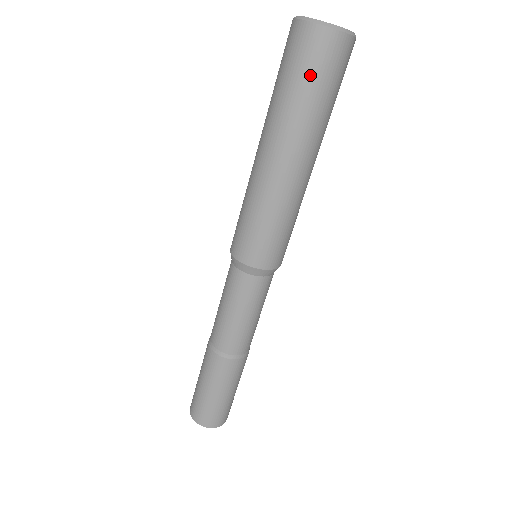
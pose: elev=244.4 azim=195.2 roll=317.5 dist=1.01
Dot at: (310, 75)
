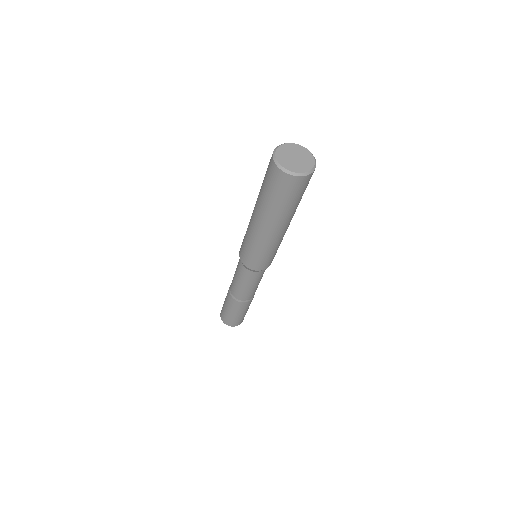
Dot at: (277, 193)
